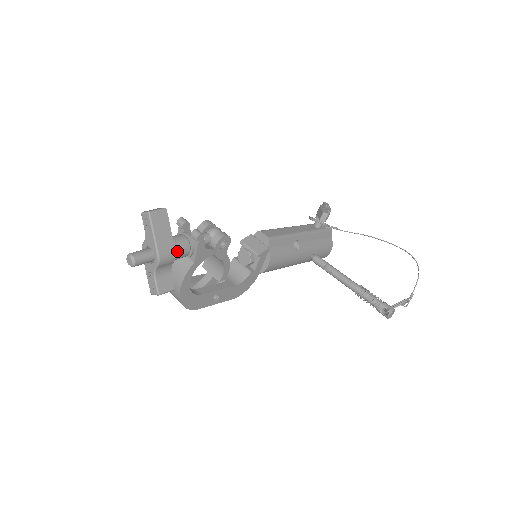
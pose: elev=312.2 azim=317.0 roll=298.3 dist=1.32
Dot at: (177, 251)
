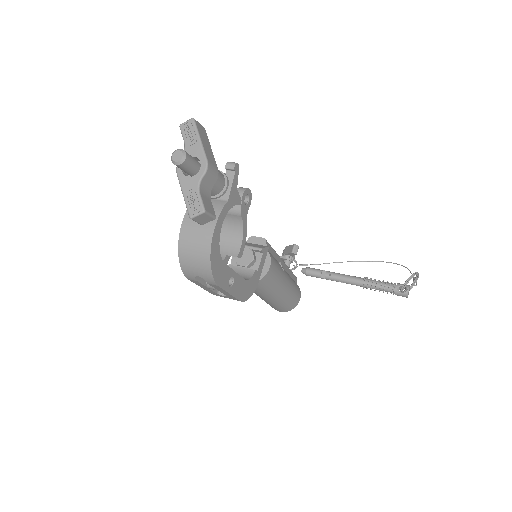
Dot at: (217, 173)
